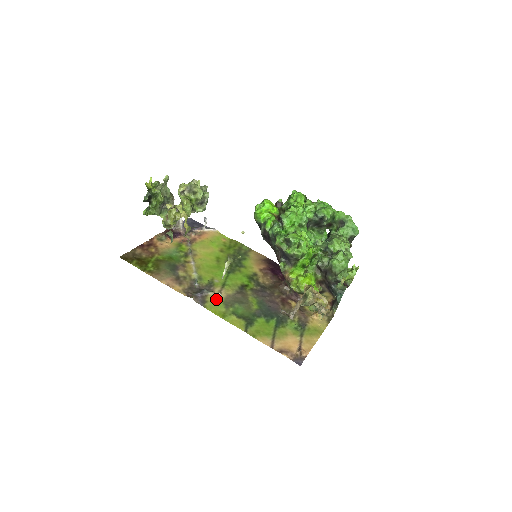
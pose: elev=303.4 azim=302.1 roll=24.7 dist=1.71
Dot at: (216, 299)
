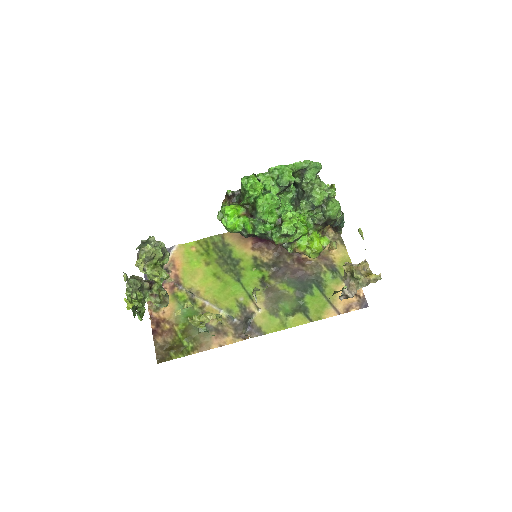
Dot at: (262, 317)
